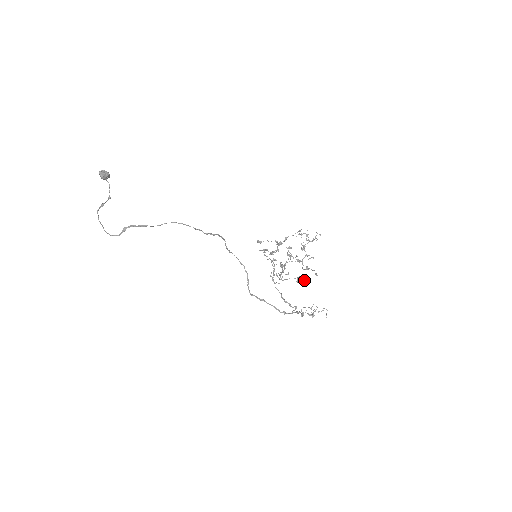
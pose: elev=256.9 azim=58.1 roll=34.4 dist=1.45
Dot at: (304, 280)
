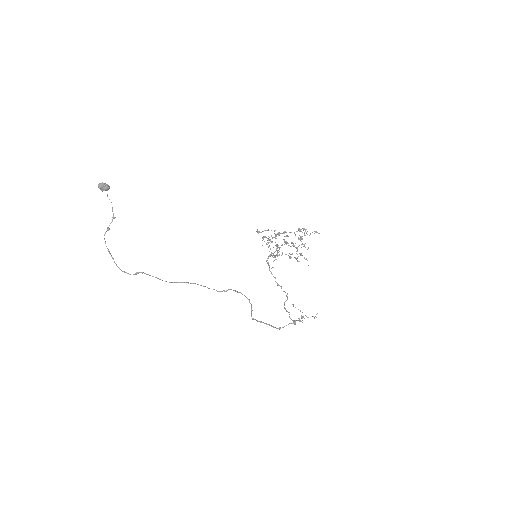
Dot at: (296, 259)
